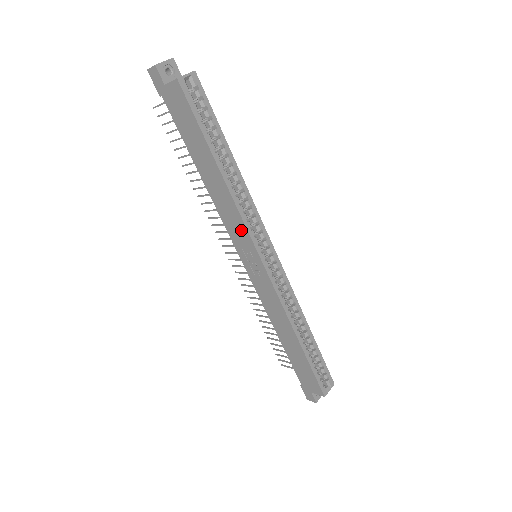
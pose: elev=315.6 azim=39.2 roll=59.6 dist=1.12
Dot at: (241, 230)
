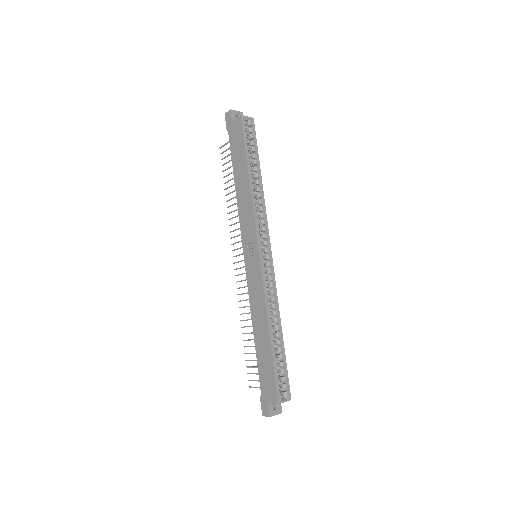
Dot at: (251, 225)
